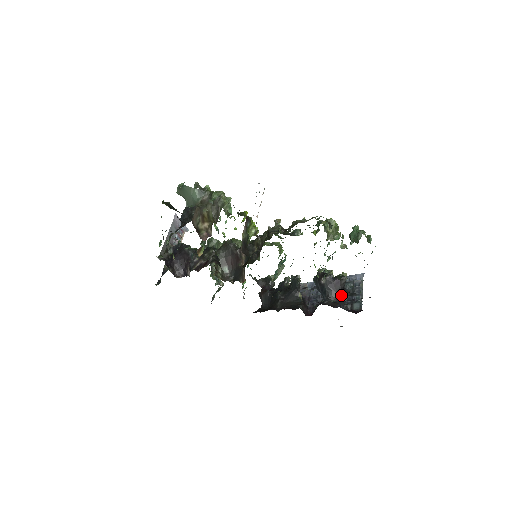
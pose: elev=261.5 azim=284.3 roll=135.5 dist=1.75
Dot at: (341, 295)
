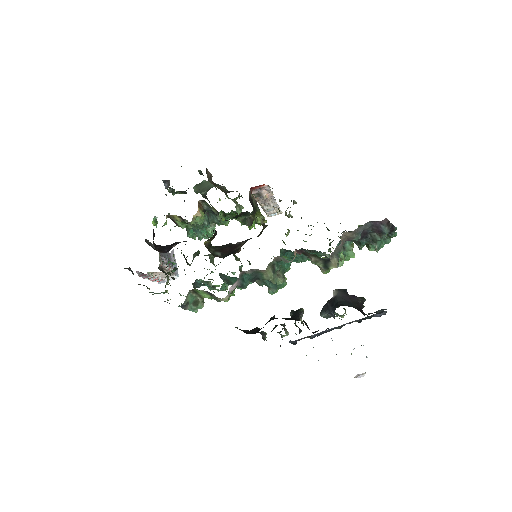
Dot at: (358, 308)
